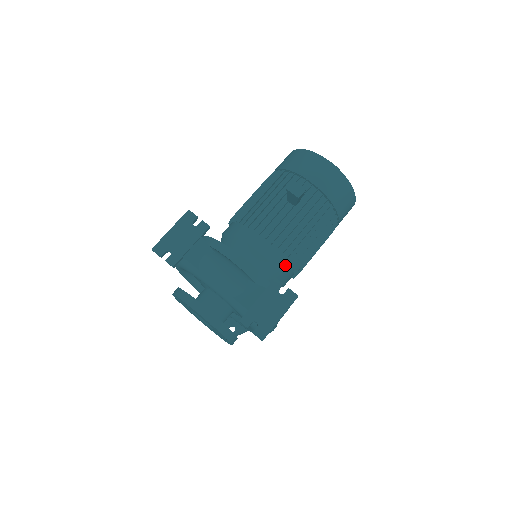
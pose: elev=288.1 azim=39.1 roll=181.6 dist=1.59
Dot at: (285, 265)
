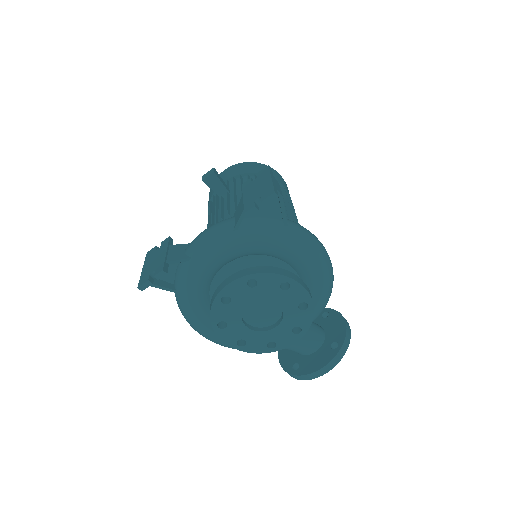
Dot at: occluded
